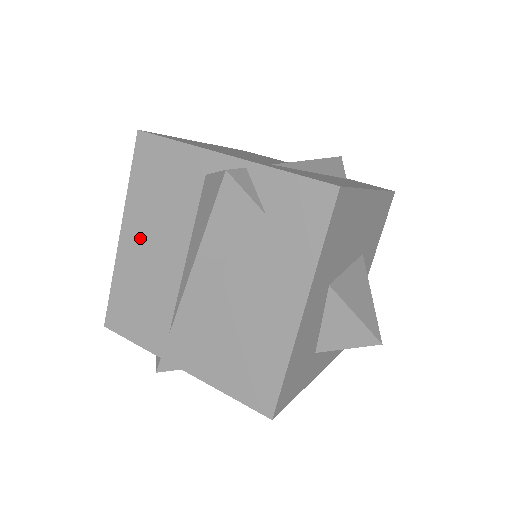
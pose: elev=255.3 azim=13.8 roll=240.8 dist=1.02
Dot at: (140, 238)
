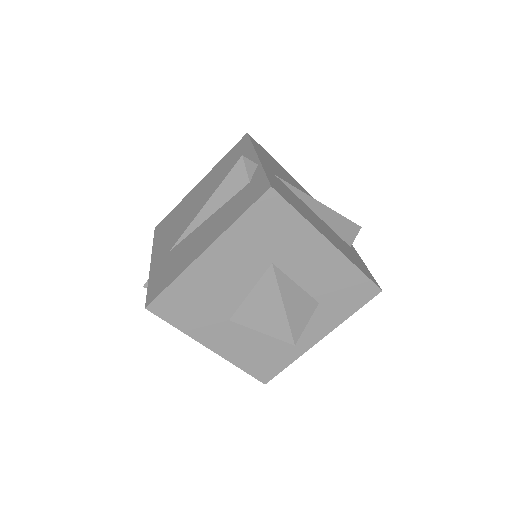
Dot at: occluded
